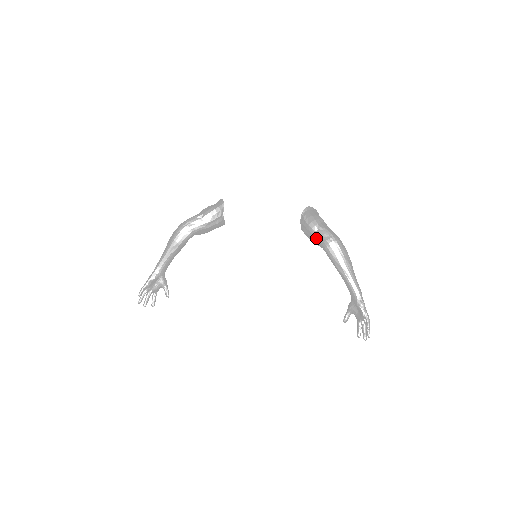
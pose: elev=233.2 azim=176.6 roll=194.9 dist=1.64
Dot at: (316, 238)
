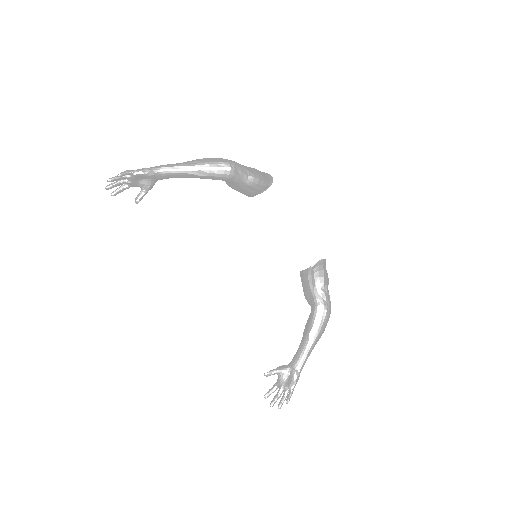
Dot at: (316, 294)
